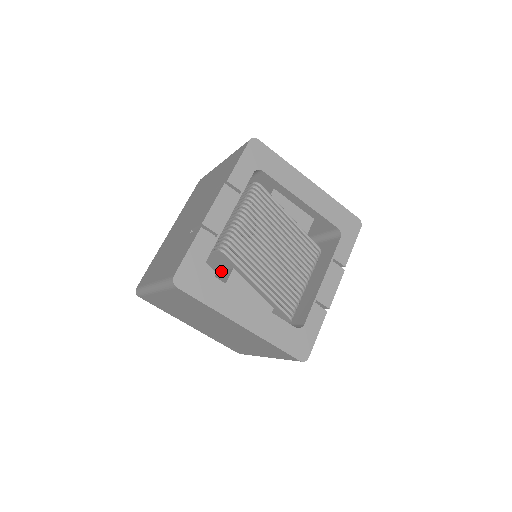
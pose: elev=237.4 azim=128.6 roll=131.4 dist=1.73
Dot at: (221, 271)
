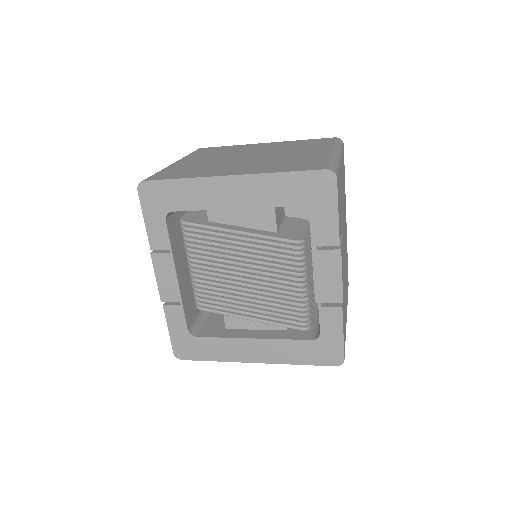
Dot at: occluded
